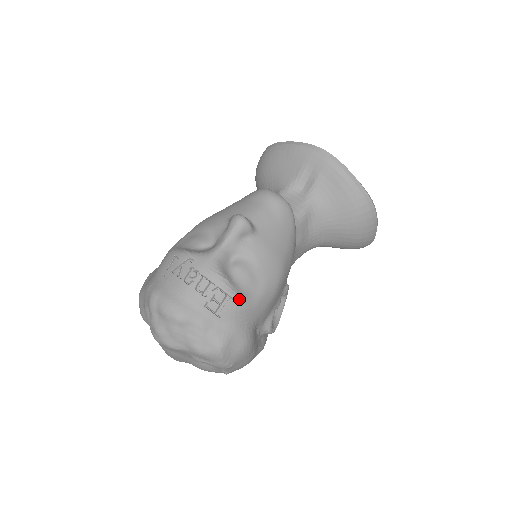
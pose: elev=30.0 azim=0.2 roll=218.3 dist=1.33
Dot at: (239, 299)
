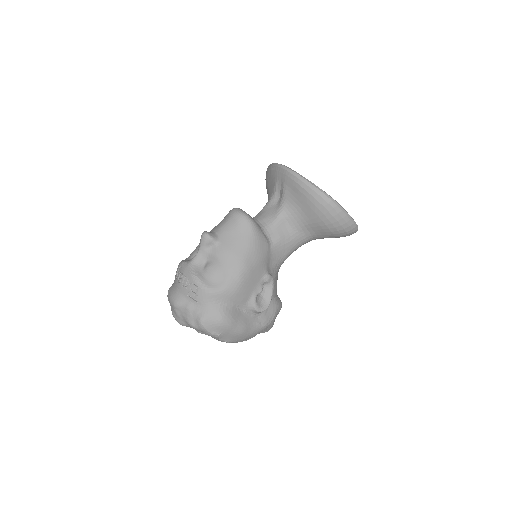
Dot at: (207, 288)
